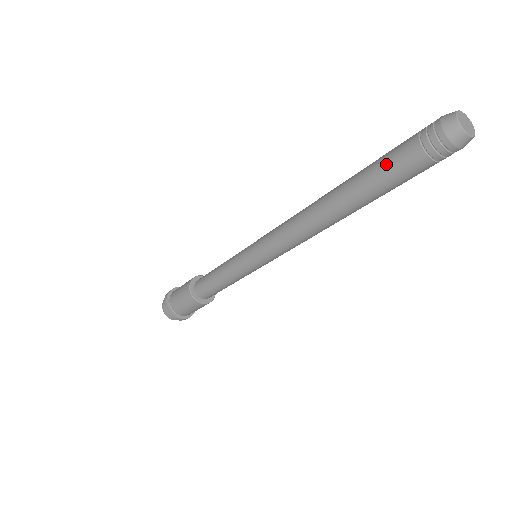
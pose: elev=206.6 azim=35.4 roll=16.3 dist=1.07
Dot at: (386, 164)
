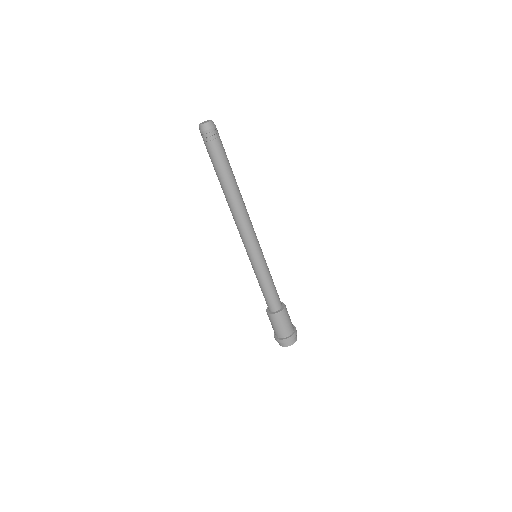
Dot at: occluded
